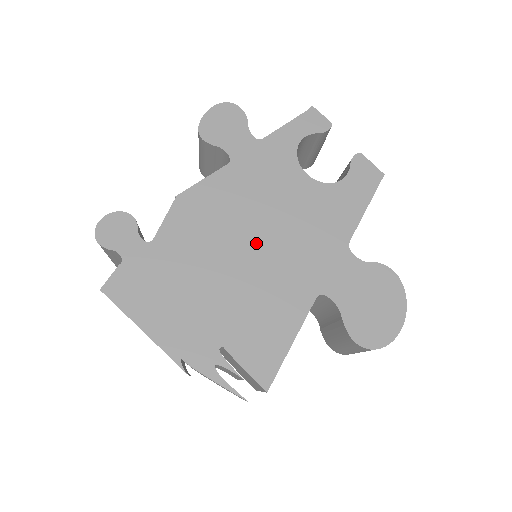
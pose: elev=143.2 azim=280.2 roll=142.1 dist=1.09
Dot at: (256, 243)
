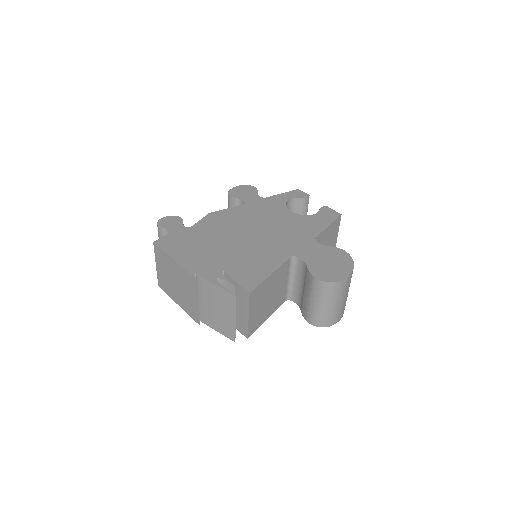
Dot at: (254, 233)
